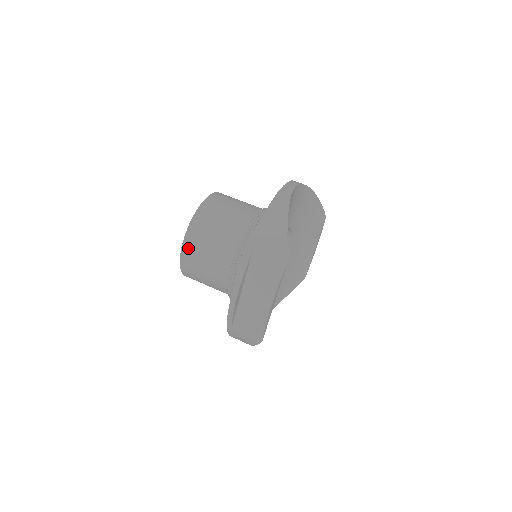
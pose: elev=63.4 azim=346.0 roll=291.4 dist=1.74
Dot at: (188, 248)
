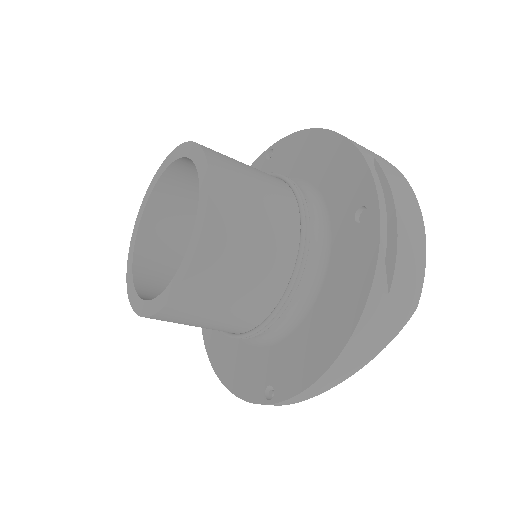
Dot at: (221, 187)
